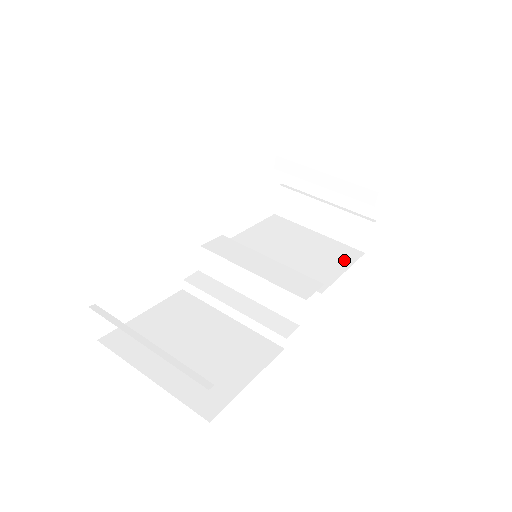
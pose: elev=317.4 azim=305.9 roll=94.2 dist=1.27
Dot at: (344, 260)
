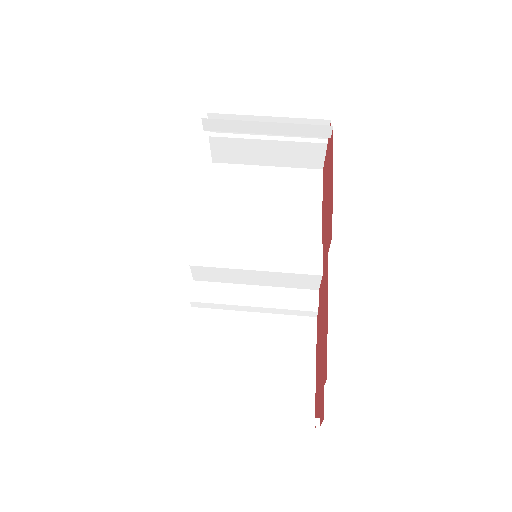
Dot at: (312, 192)
